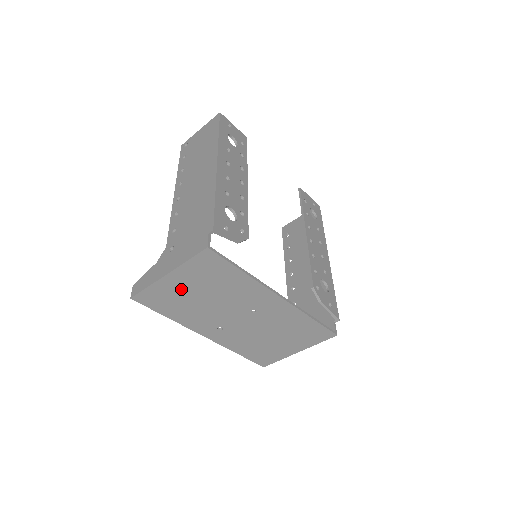
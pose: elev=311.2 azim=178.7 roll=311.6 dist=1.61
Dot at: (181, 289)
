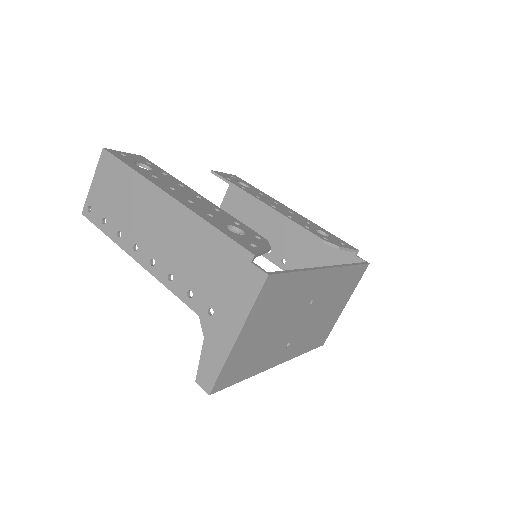
Dot at: (252, 340)
